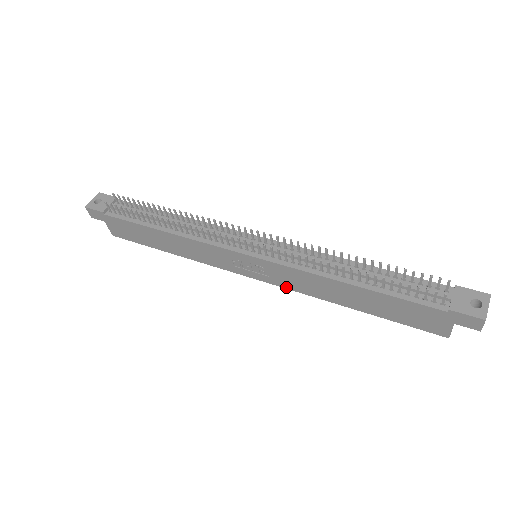
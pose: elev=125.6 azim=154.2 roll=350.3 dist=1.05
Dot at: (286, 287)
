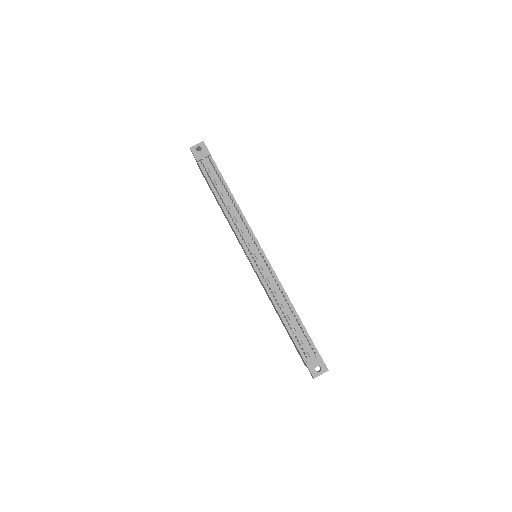
Dot at: occluded
